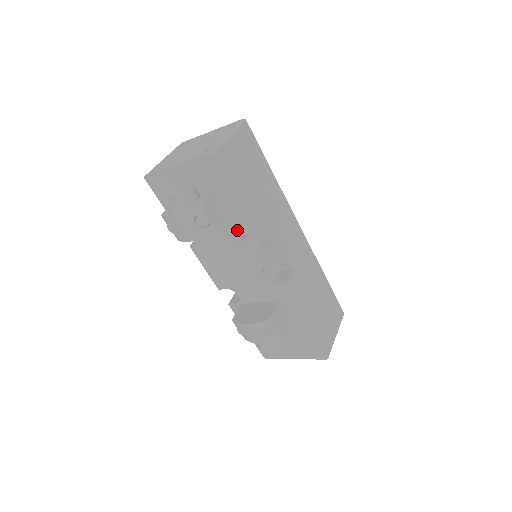
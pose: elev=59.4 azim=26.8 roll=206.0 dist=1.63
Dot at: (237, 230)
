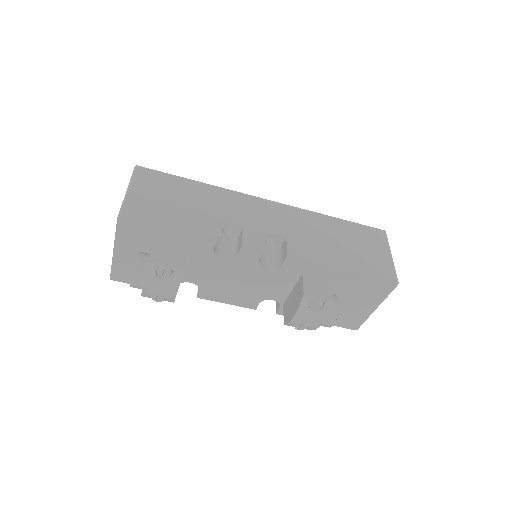
Dot at: (205, 252)
